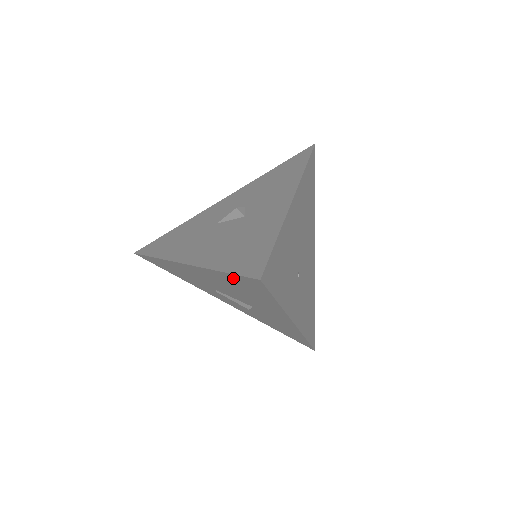
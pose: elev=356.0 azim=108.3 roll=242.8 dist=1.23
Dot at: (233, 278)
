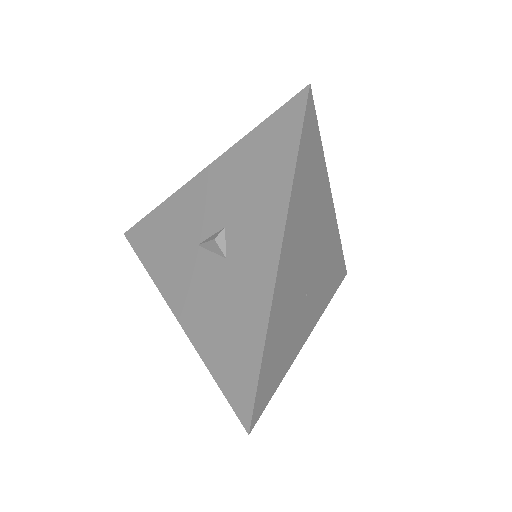
Dot at: occluded
